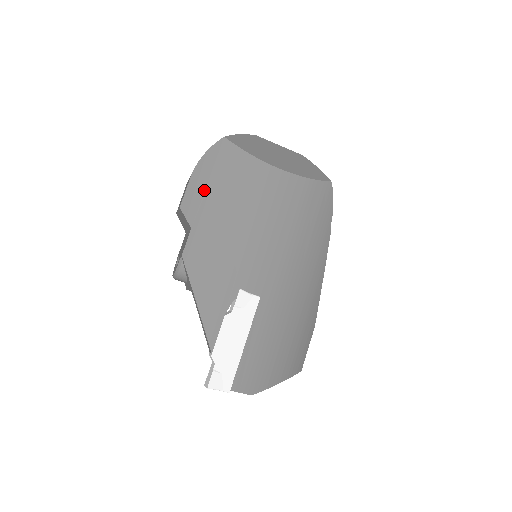
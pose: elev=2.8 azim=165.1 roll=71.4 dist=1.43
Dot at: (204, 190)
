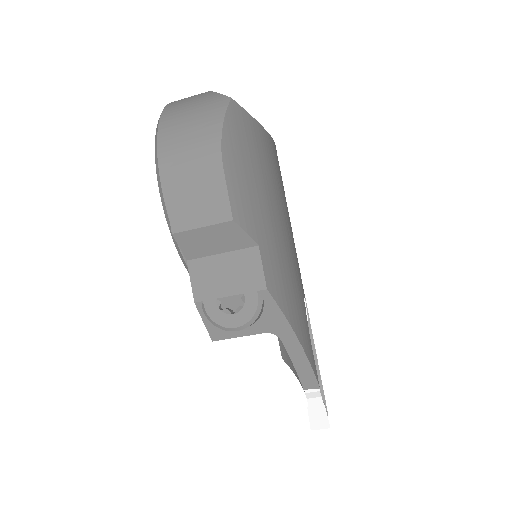
Dot at: (247, 184)
